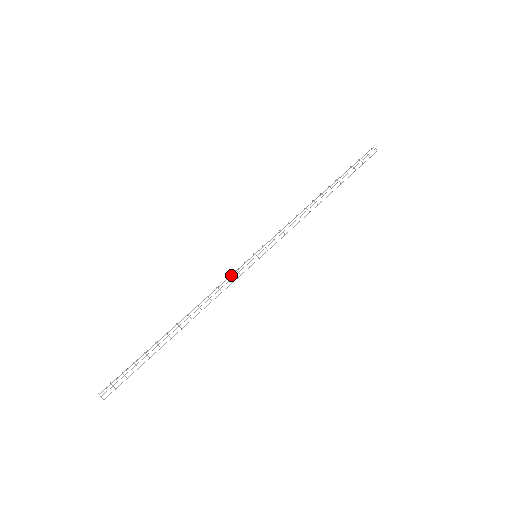
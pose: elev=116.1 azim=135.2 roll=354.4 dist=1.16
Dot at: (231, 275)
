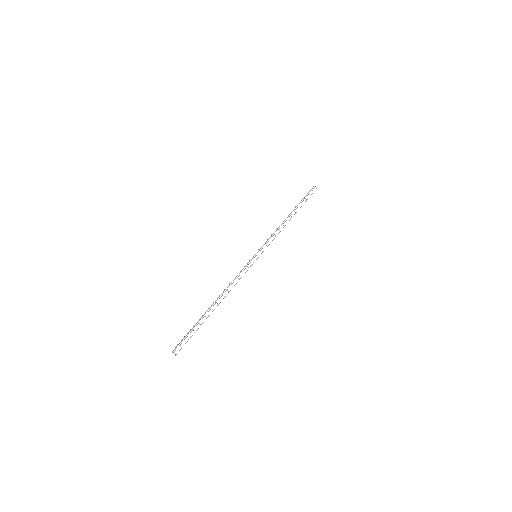
Dot at: occluded
